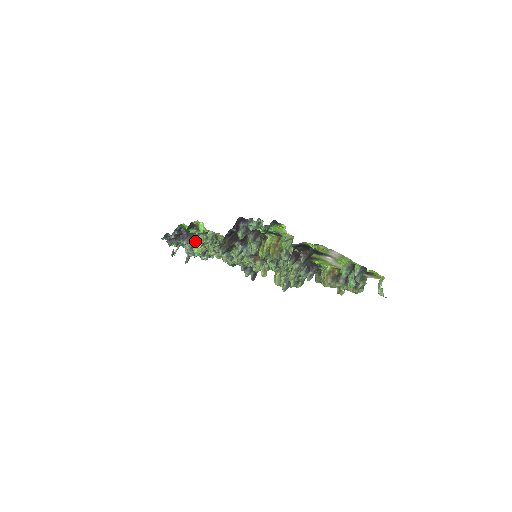
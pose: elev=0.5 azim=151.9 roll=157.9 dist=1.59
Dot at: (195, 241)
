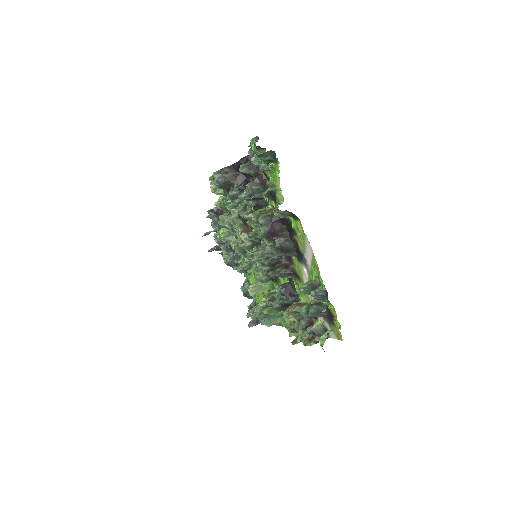
Dot at: occluded
